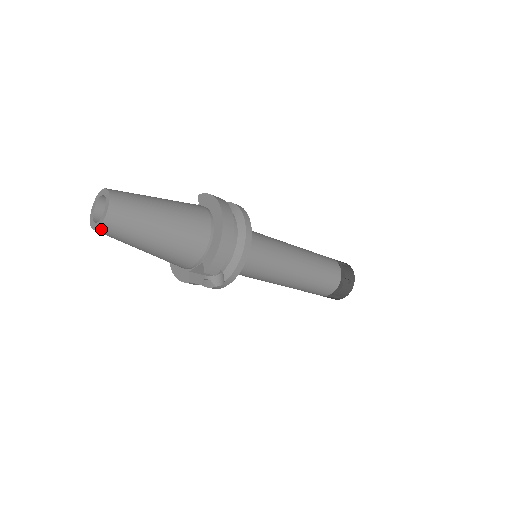
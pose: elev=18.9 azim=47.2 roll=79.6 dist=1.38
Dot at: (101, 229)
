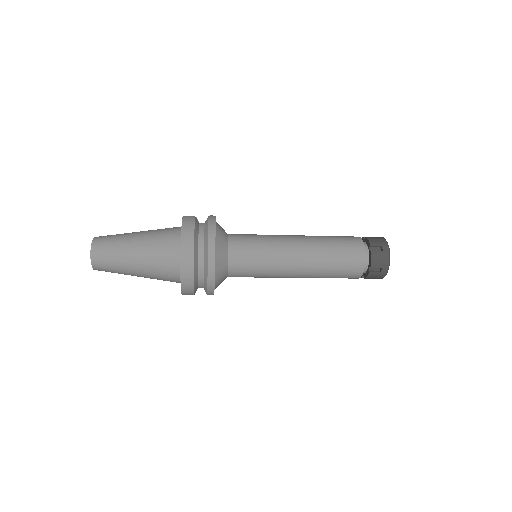
Dot at: occluded
